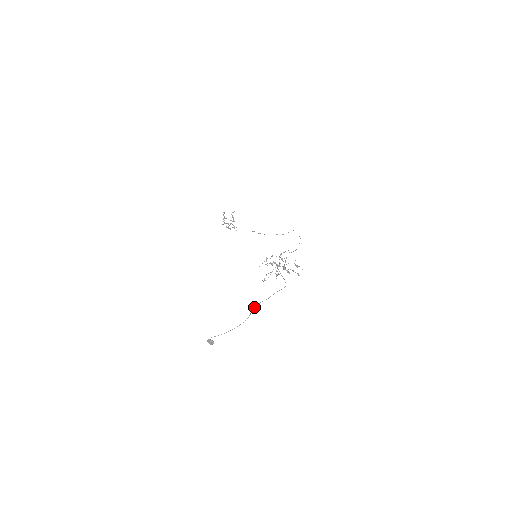
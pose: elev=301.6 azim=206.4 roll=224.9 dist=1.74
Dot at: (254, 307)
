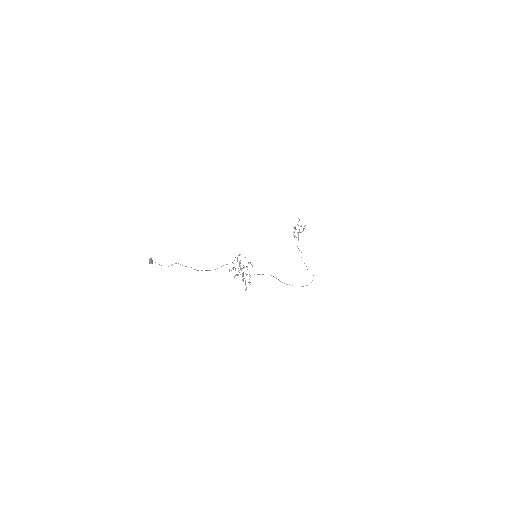
Dot at: (176, 263)
